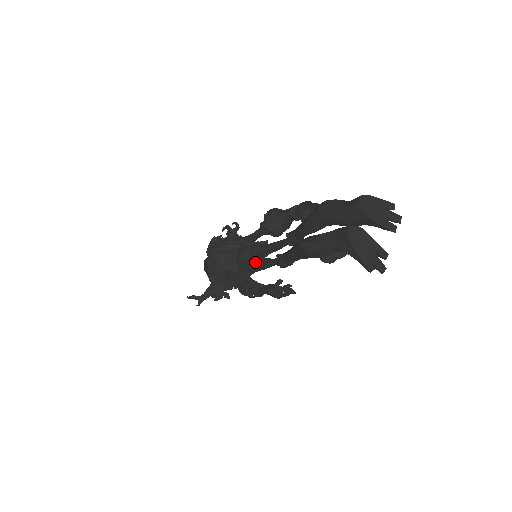
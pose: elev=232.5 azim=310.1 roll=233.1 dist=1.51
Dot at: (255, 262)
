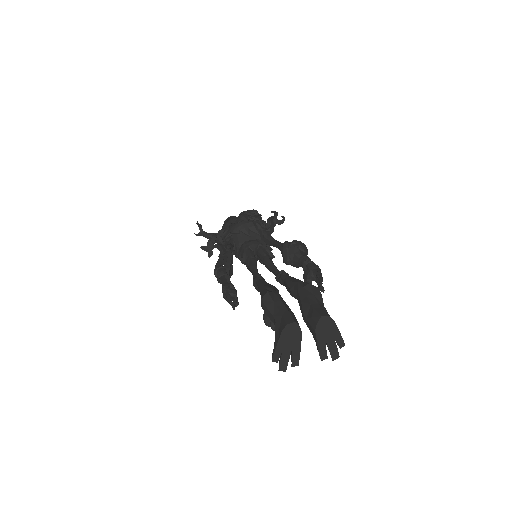
Dot at: (250, 259)
